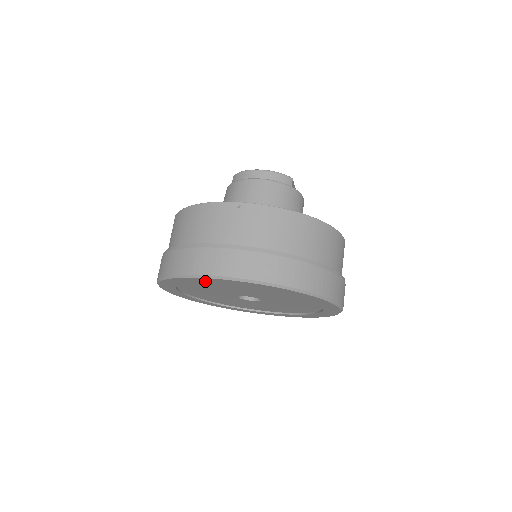
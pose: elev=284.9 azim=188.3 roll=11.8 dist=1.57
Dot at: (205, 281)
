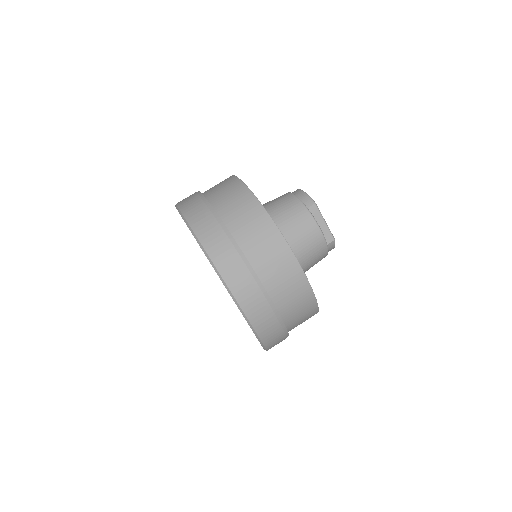
Dot at: occluded
